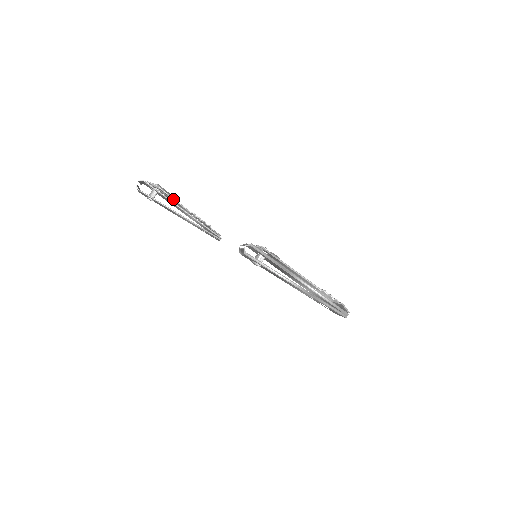
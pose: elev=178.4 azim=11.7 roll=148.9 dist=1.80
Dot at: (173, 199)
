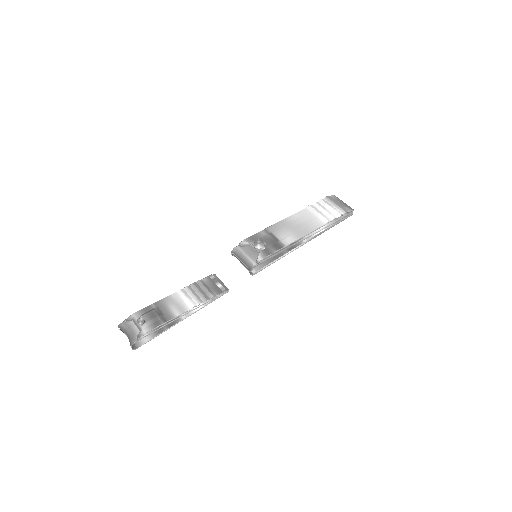
Dot at: (169, 321)
